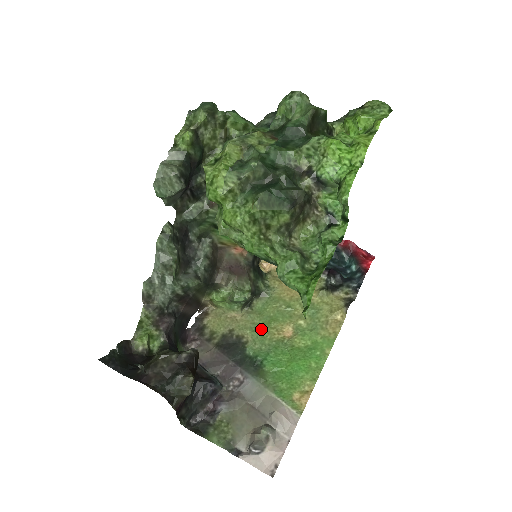
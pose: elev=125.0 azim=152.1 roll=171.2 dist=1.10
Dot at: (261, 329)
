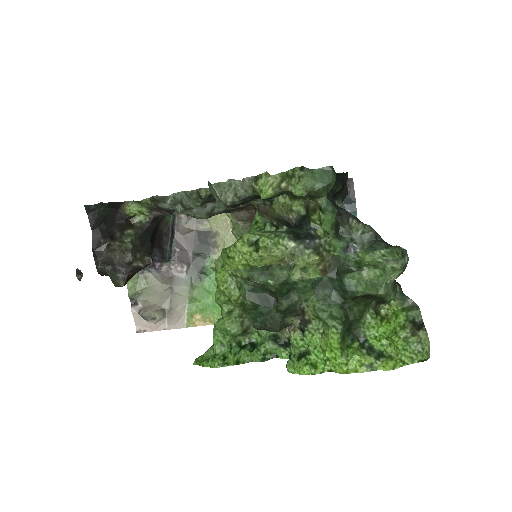
Dot at: occluded
